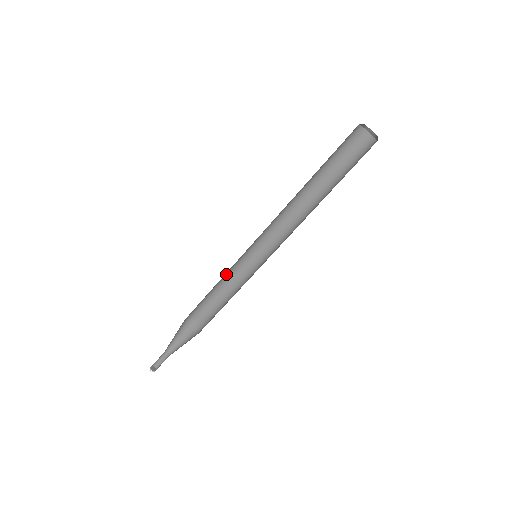
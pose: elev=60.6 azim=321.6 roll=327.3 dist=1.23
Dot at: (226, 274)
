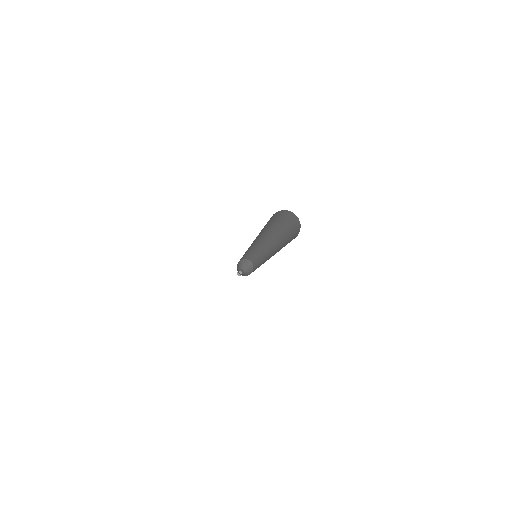
Dot at: occluded
